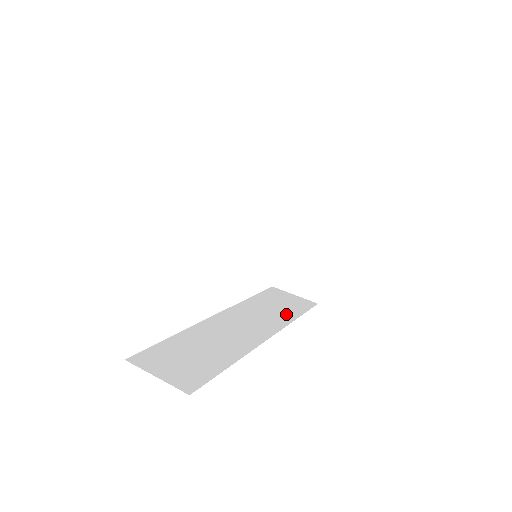
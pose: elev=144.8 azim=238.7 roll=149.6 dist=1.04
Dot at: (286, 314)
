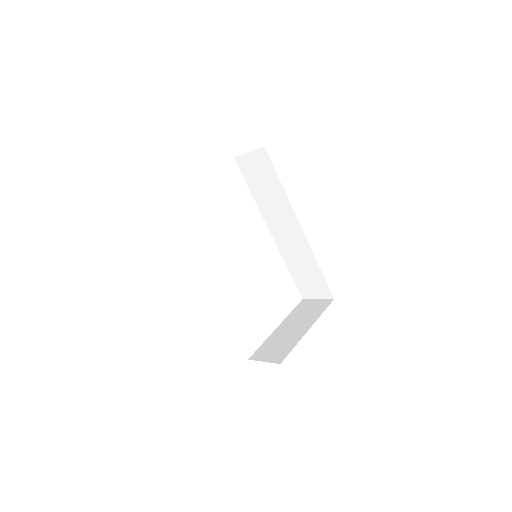
Dot at: occluded
